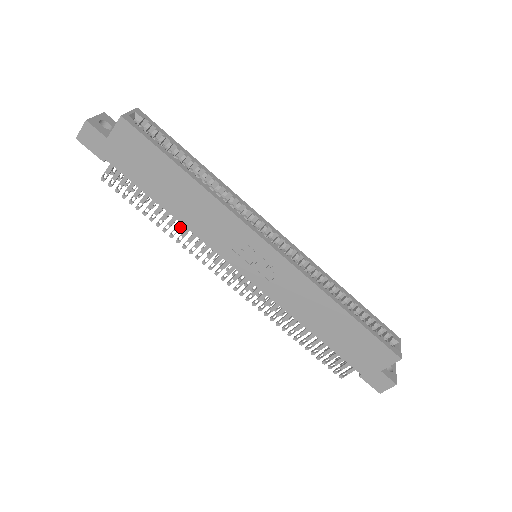
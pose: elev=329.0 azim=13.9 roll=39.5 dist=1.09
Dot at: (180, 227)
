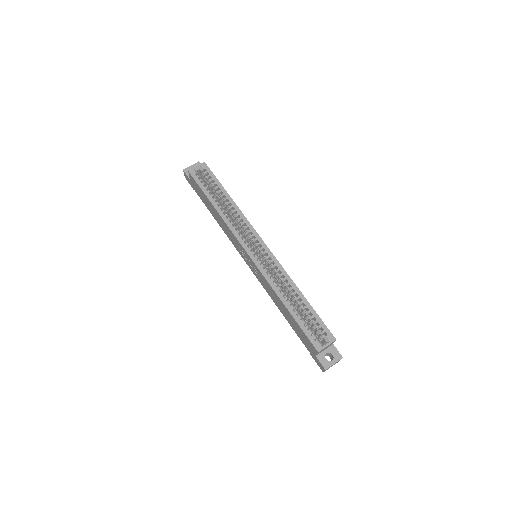
Dot at: occluded
